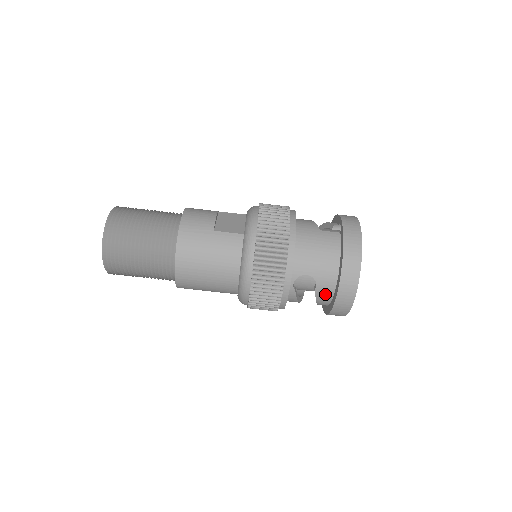
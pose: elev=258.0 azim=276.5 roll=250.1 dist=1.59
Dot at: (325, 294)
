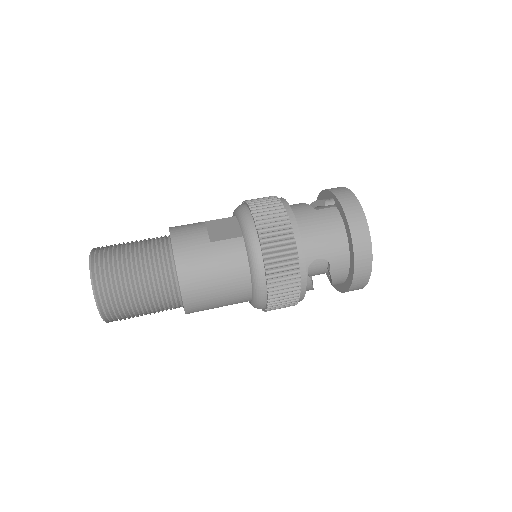
Dot at: (340, 272)
